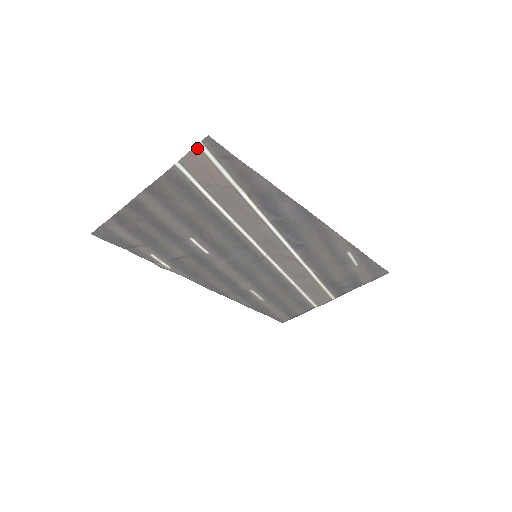
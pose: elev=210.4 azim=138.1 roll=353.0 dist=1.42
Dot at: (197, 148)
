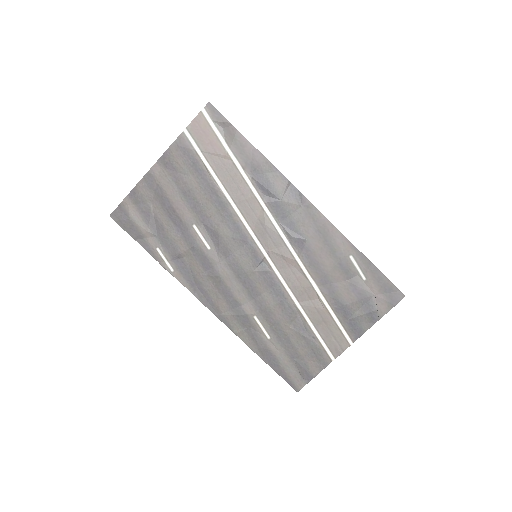
Dot at: (201, 114)
